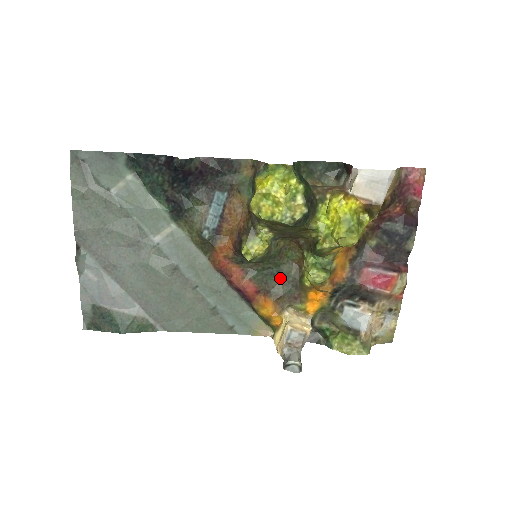
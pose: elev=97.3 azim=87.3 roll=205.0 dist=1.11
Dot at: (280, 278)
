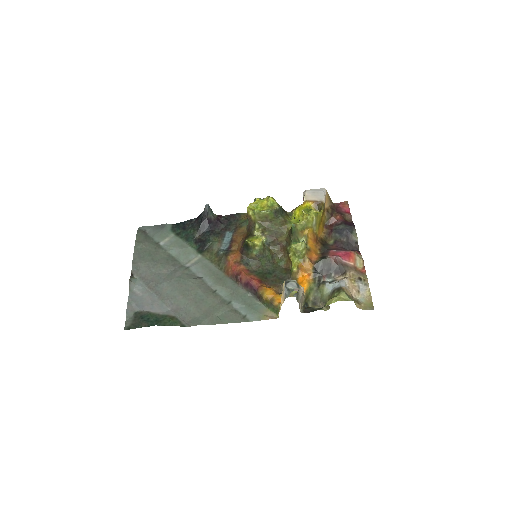
Dot at: (276, 276)
